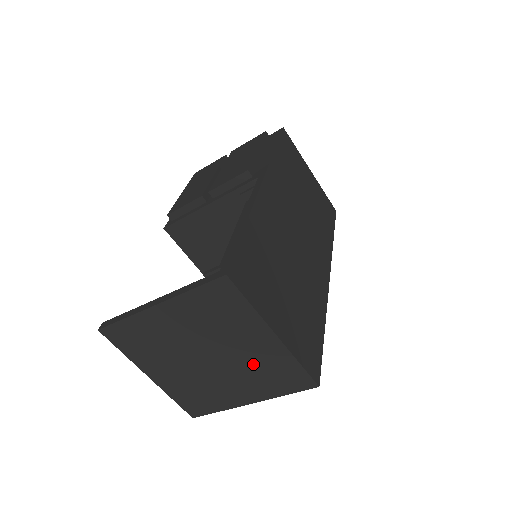
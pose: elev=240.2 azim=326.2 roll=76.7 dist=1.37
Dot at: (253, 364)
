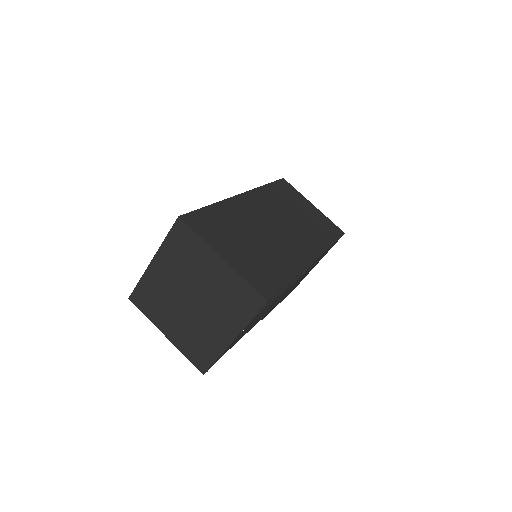
Dot at: (219, 294)
